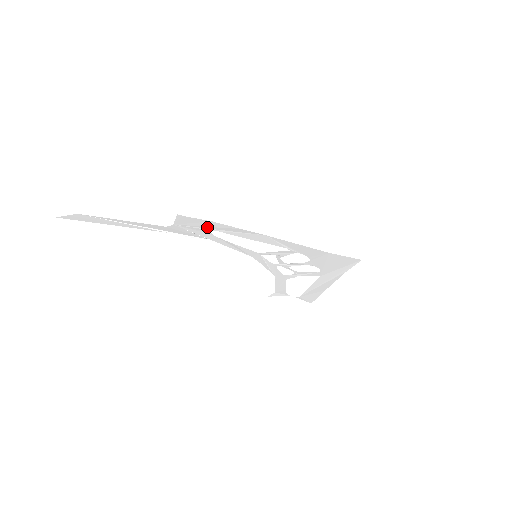
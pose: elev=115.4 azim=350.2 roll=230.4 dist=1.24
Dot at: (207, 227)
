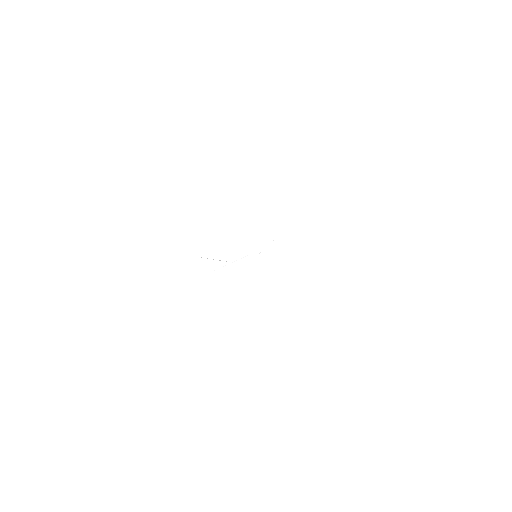
Dot at: occluded
